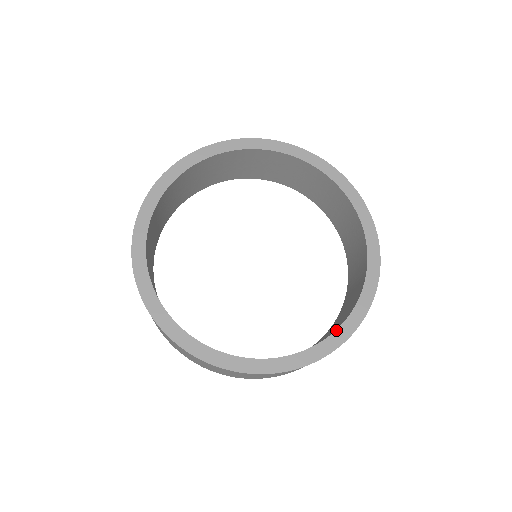
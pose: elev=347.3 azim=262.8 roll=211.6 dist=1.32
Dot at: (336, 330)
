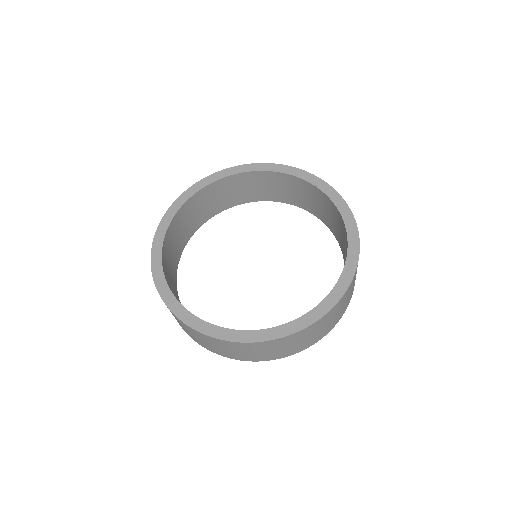
Dot at: (256, 330)
